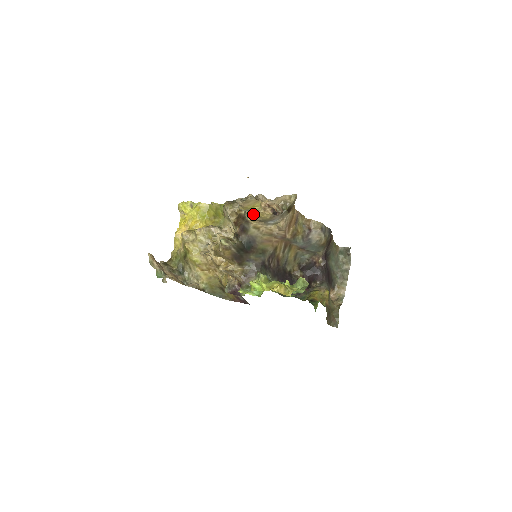
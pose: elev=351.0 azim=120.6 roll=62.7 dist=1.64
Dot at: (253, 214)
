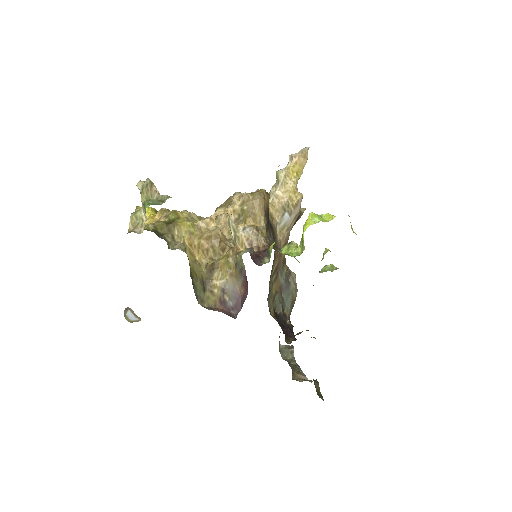
Dot at: (279, 195)
